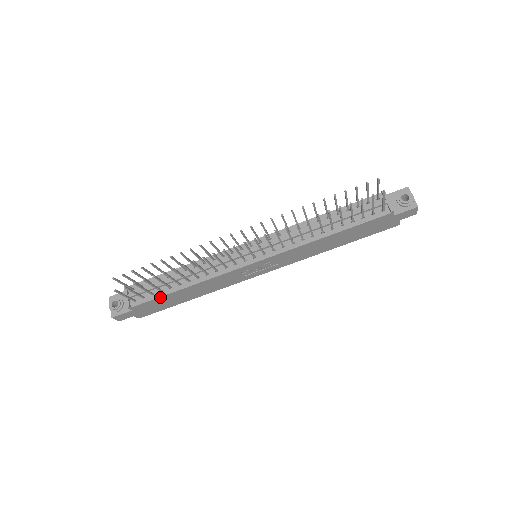
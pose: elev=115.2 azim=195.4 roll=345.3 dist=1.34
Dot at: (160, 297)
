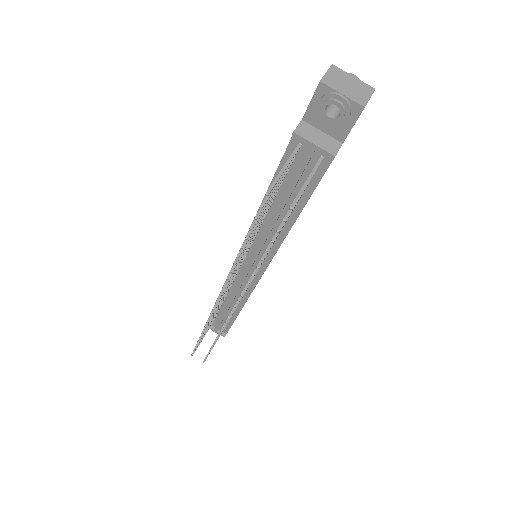
Dot at: (233, 322)
